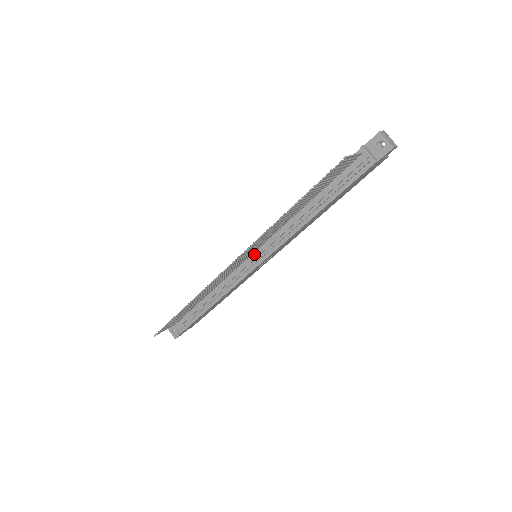
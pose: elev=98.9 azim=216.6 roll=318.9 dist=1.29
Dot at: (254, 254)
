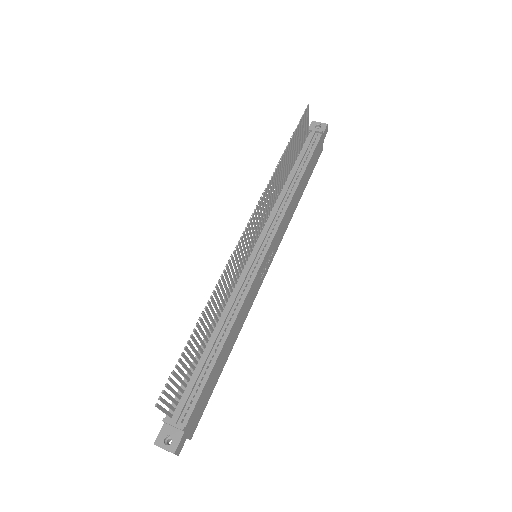
Dot at: (255, 248)
